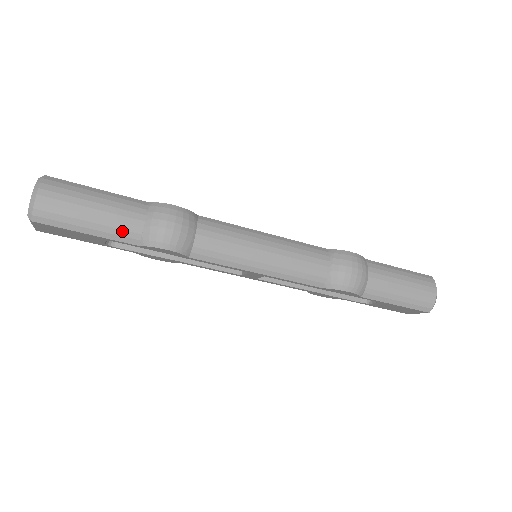
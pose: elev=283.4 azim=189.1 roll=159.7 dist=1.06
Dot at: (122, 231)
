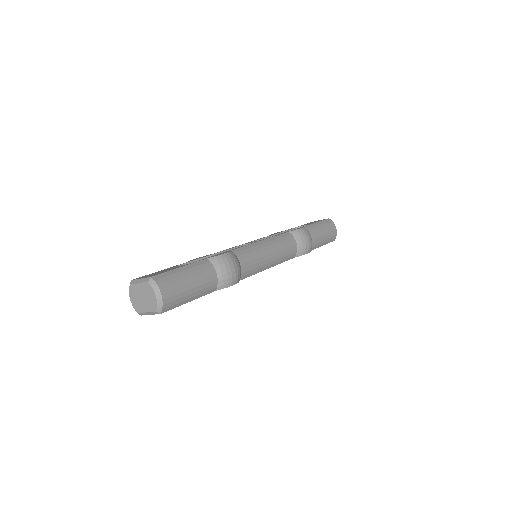
Dot at: (208, 288)
